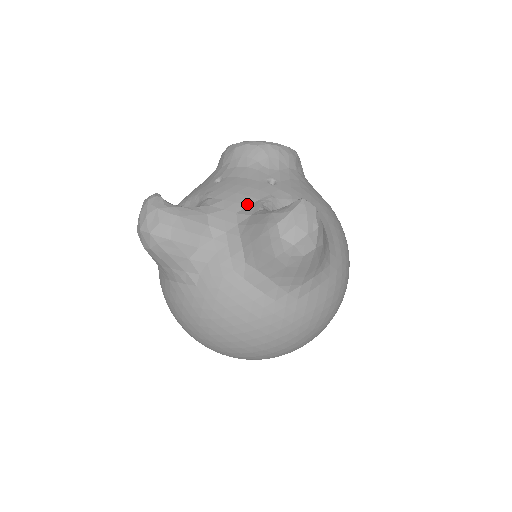
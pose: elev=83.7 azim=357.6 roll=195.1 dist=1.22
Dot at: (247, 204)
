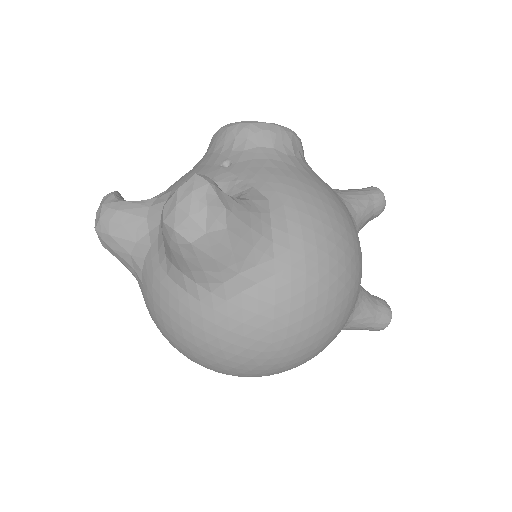
Dot at: occluded
